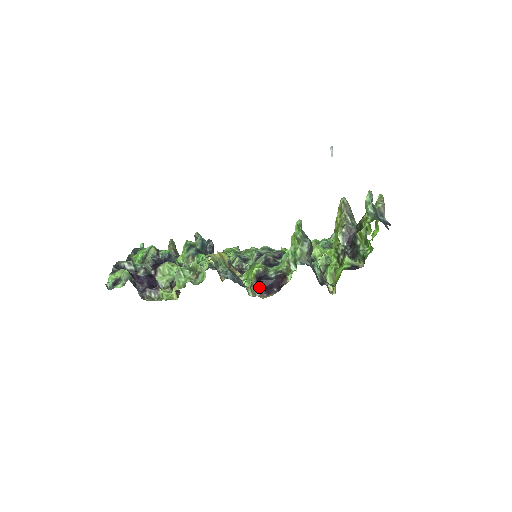
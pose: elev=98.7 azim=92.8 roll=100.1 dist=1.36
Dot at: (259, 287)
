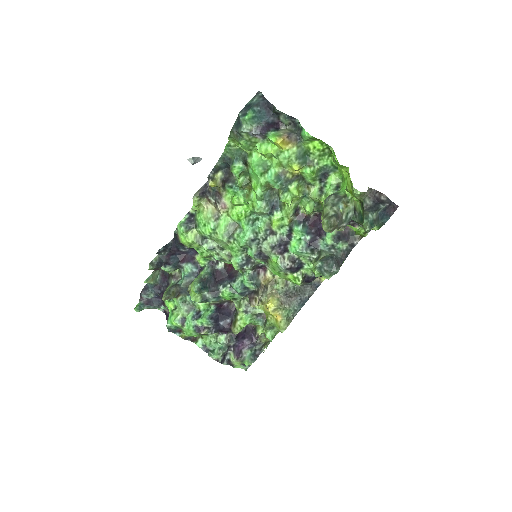
Dot at: occluded
